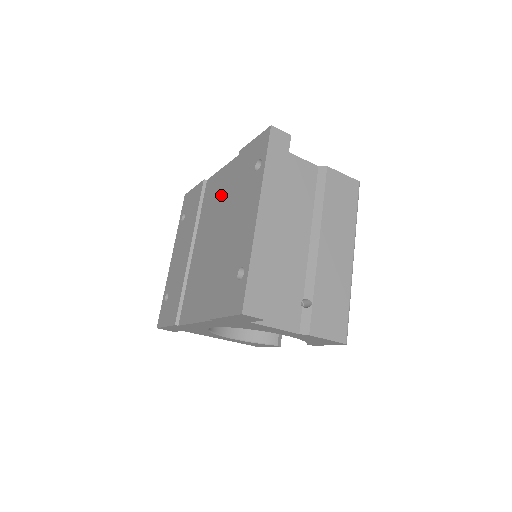
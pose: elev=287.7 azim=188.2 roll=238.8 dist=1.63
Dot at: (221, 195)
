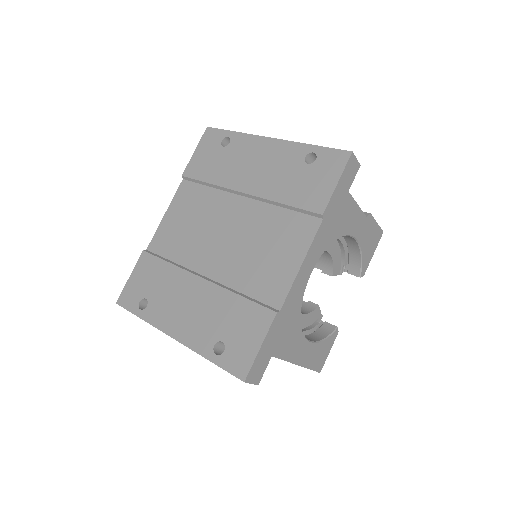
Dot at: (193, 213)
